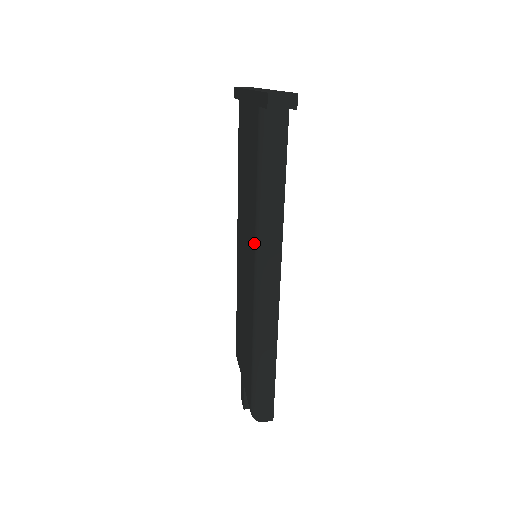
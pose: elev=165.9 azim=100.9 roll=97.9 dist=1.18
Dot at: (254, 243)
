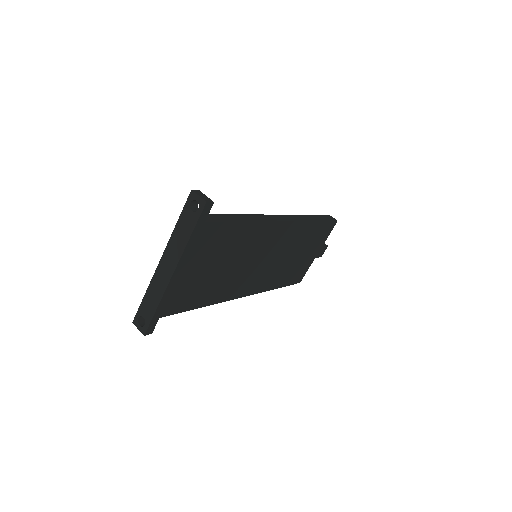
Dot at: occluded
